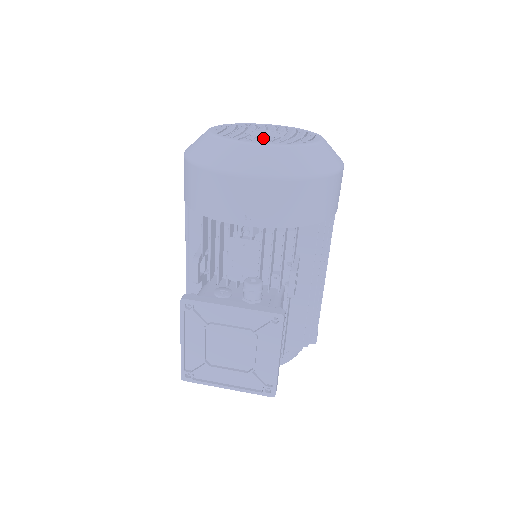
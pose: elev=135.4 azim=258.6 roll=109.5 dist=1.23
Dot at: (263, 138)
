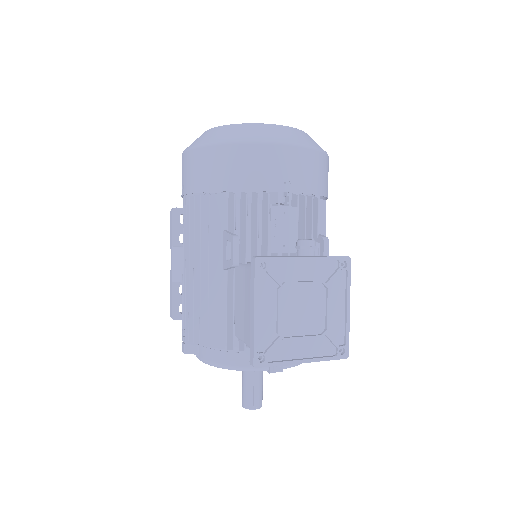
Dot at: occluded
